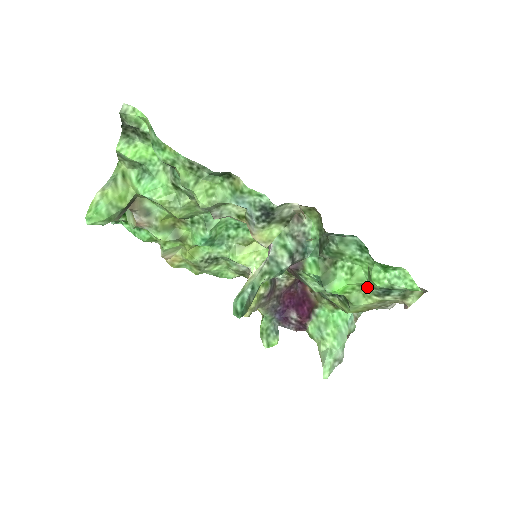
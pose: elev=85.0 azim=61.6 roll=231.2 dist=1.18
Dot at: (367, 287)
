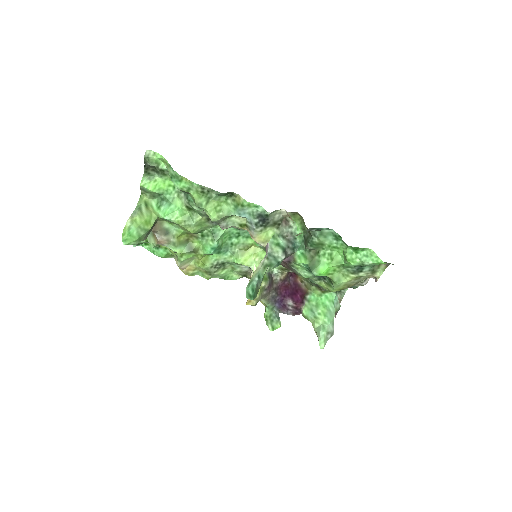
Dot at: (345, 268)
